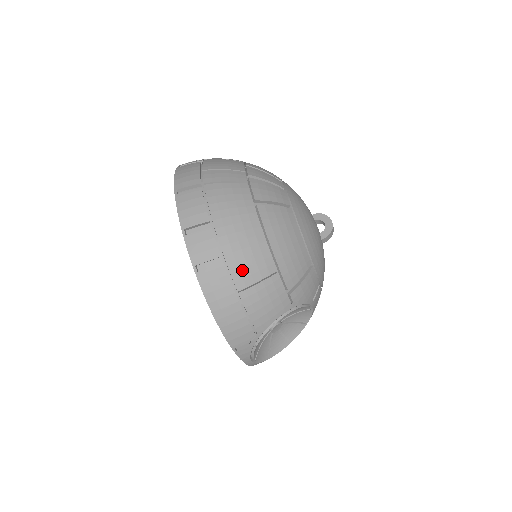
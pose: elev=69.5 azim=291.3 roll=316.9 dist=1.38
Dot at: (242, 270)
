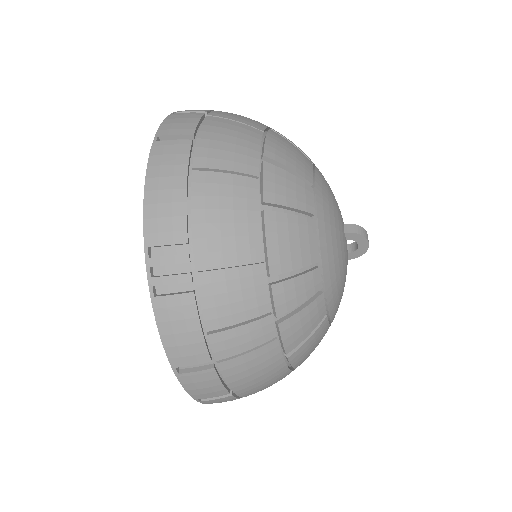
Dot at: occluded
